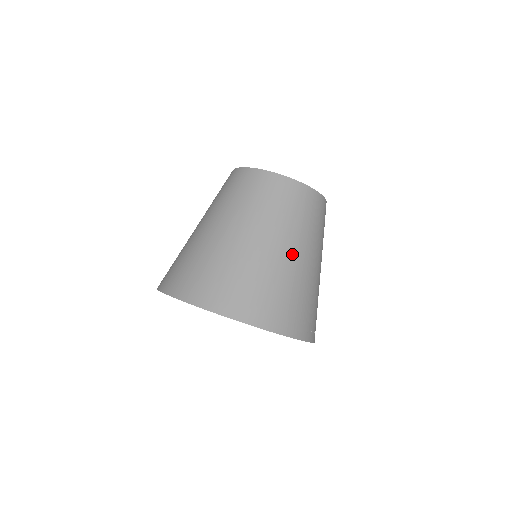
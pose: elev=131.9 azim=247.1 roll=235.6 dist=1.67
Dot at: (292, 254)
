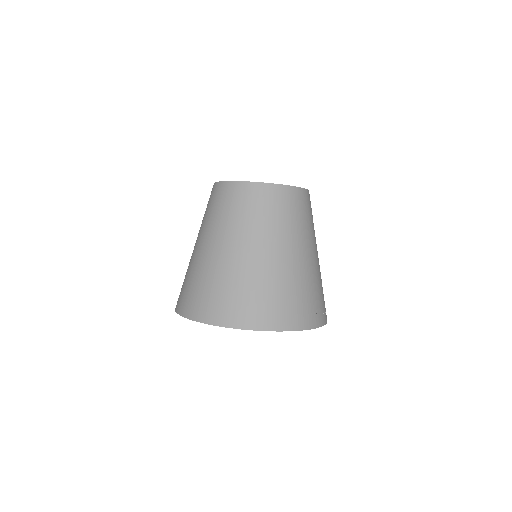
Dot at: (297, 255)
